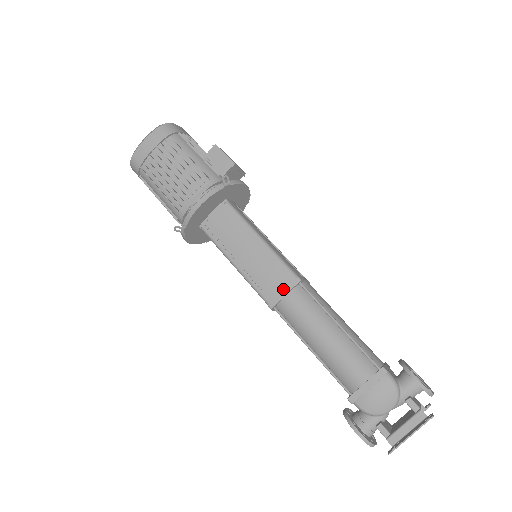
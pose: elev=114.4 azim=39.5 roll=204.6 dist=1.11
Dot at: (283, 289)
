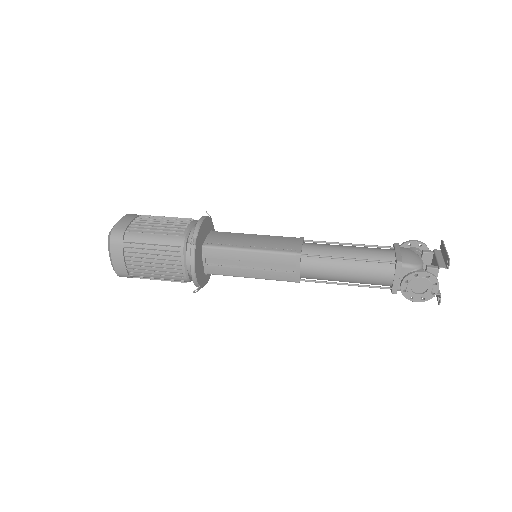
Dot at: (298, 243)
